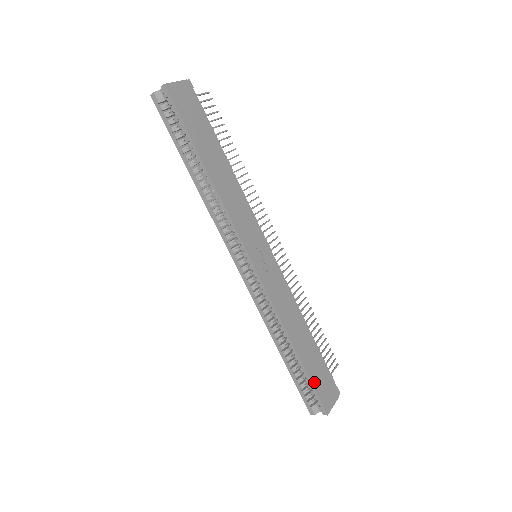
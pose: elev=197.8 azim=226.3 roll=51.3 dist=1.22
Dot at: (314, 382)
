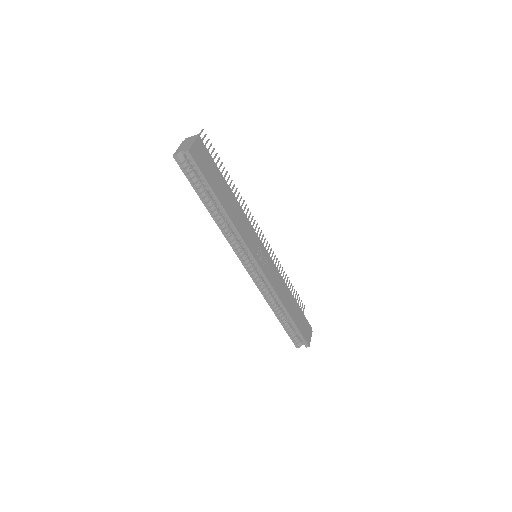
Dot at: (300, 330)
